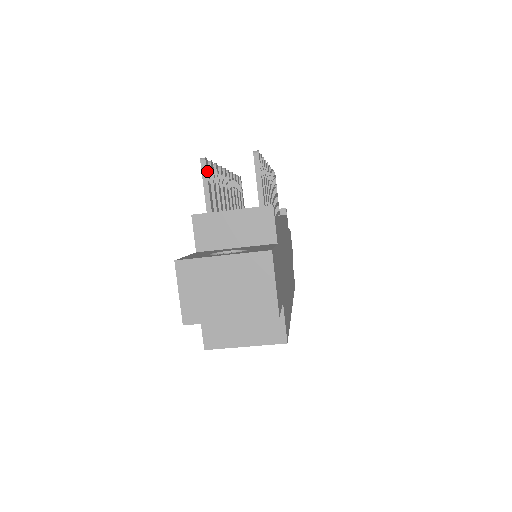
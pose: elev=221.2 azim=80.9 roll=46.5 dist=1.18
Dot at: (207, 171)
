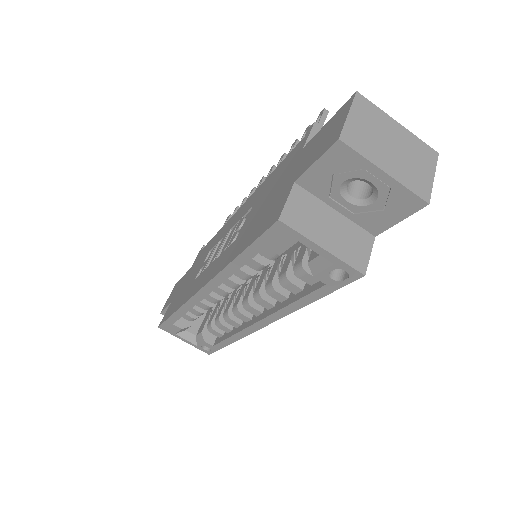
Dot at: occluded
